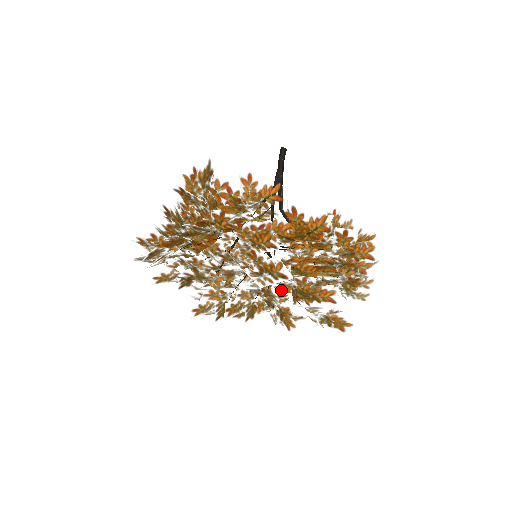
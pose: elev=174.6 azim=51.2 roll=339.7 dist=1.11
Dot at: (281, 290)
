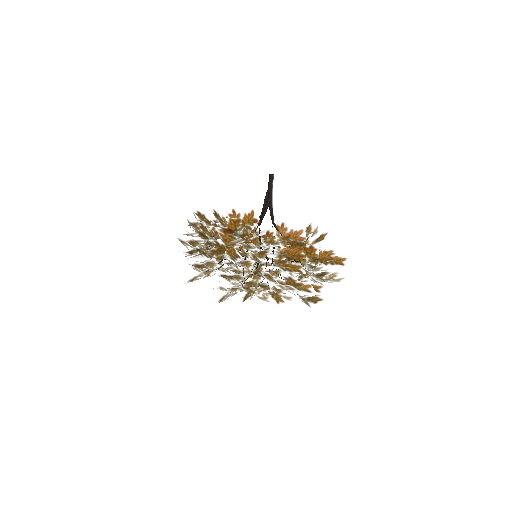
Dot at: occluded
